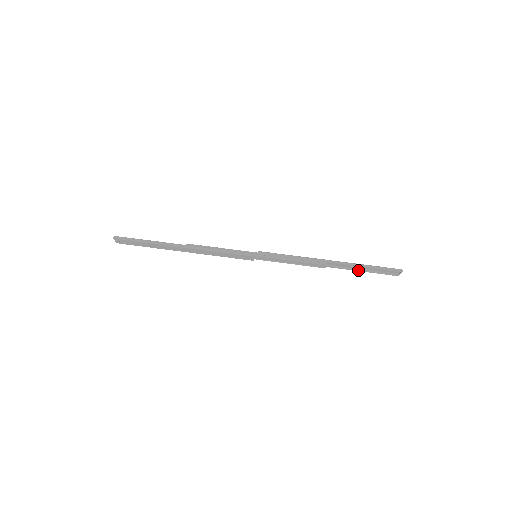
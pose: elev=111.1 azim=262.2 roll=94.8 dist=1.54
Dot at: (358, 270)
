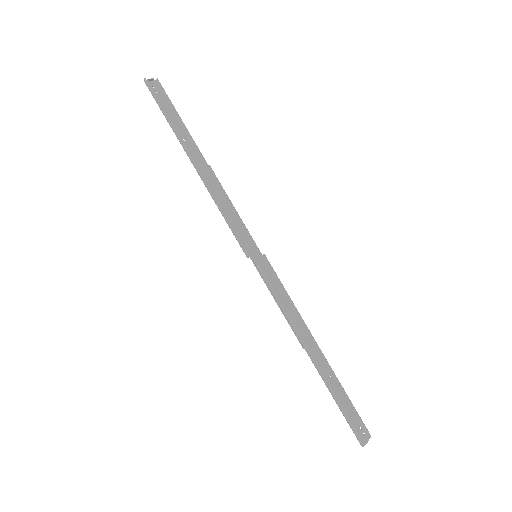
Dot at: (338, 383)
